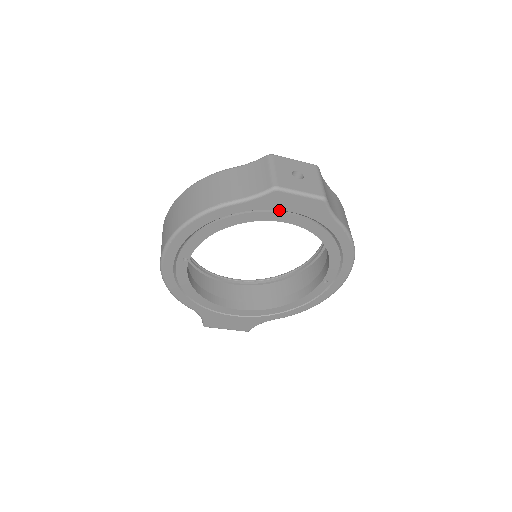
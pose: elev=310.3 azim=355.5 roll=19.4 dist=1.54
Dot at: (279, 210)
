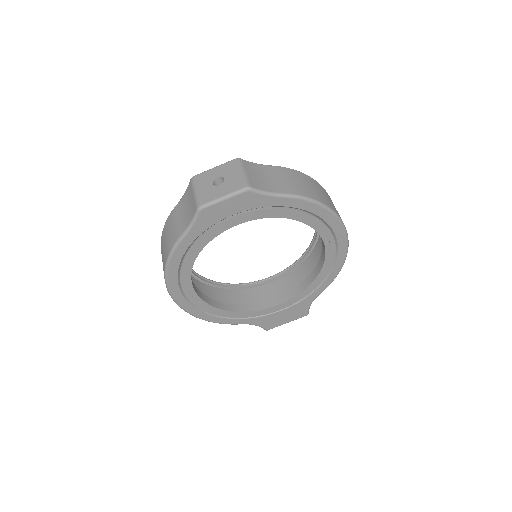
Dot at: (222, 220)
